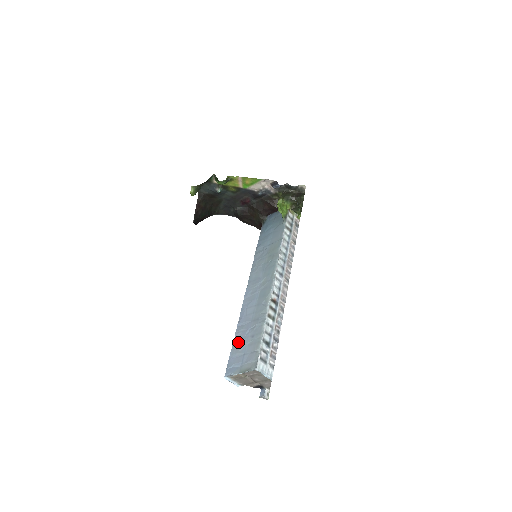
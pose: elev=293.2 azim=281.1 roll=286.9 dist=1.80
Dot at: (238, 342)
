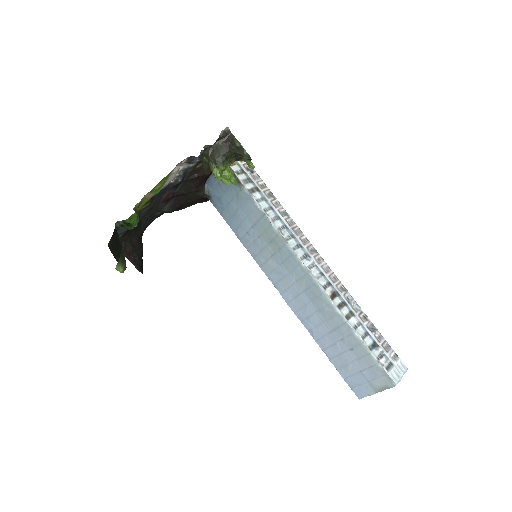
Dot at: (337, 360)
